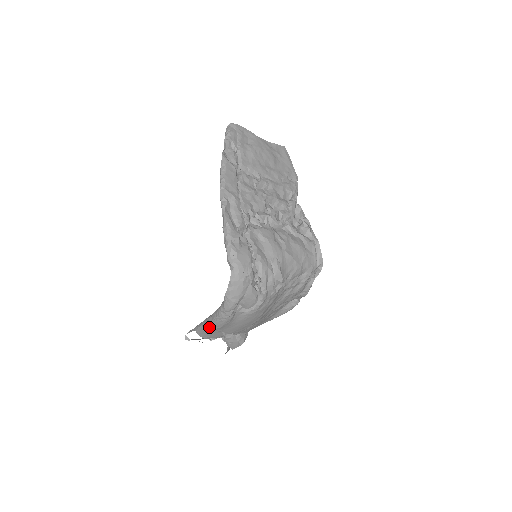
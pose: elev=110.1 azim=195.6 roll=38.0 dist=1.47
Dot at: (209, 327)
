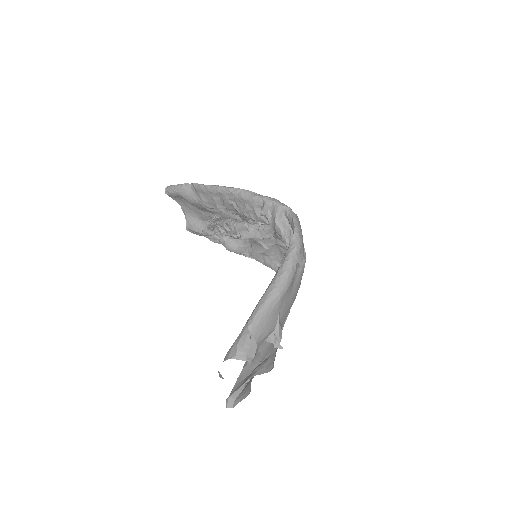
Dot at: (274, 297)
